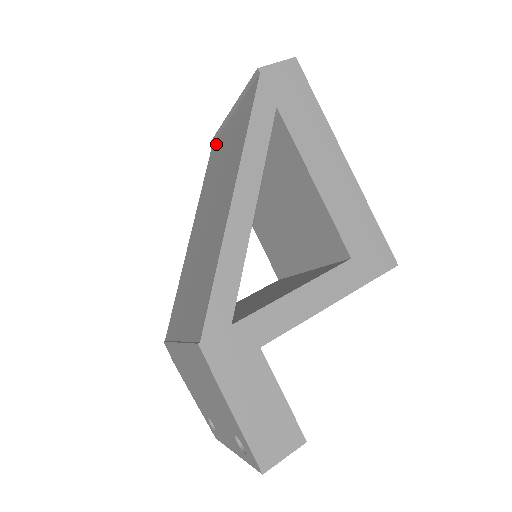
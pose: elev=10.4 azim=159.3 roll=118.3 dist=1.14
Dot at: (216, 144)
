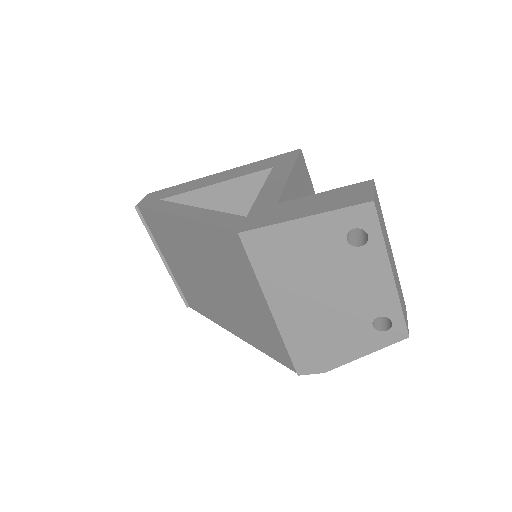
Dot at: (184, 293)
